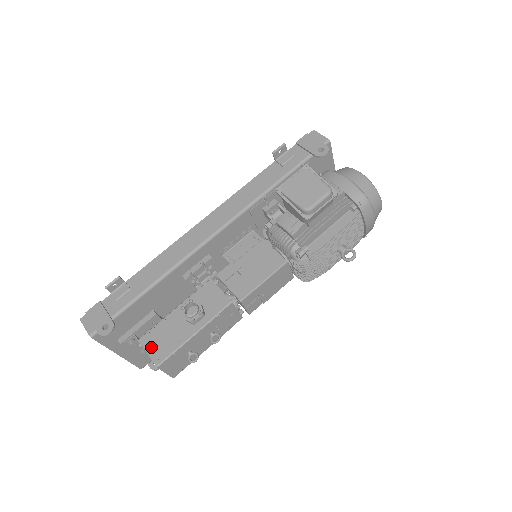
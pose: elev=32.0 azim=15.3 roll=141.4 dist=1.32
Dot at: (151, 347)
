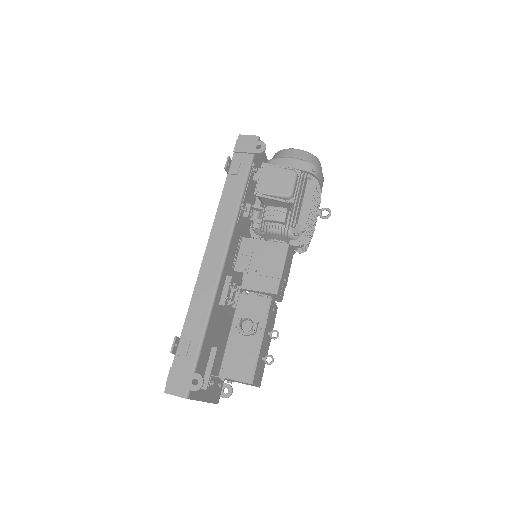
Dot at: (234, 374)
